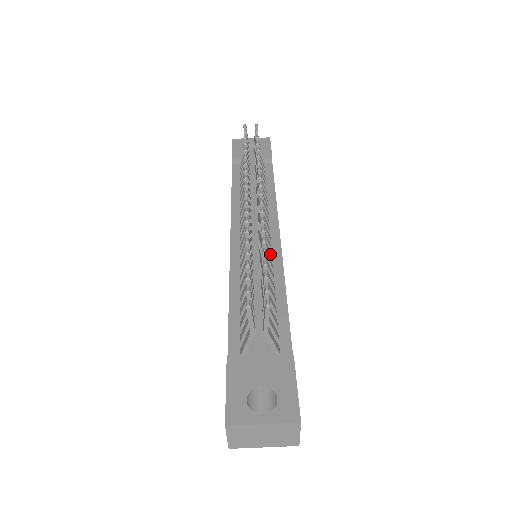
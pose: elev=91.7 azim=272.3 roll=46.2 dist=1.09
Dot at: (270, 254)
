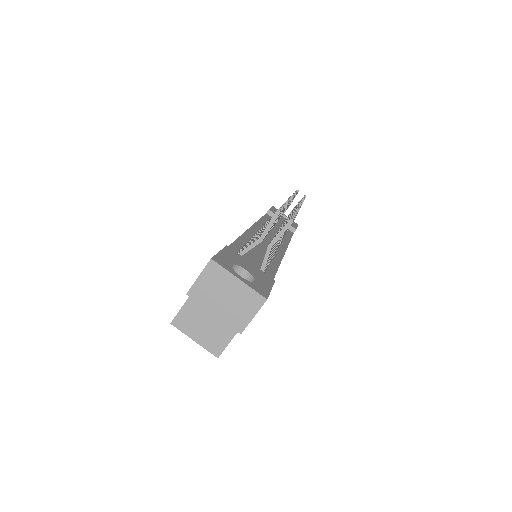
Dot at: occluded
